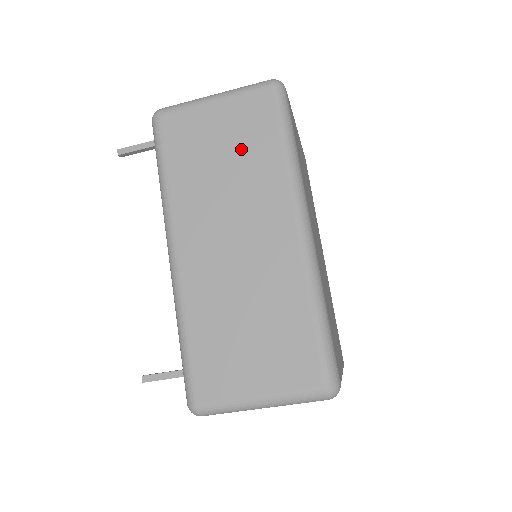
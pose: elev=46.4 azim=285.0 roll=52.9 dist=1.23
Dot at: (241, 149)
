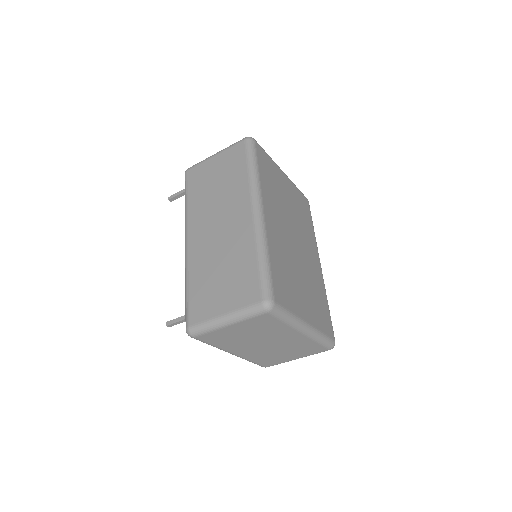
Dot at: (226, 177)
